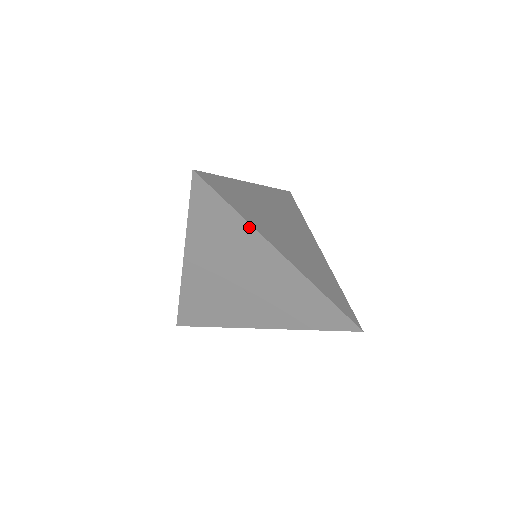
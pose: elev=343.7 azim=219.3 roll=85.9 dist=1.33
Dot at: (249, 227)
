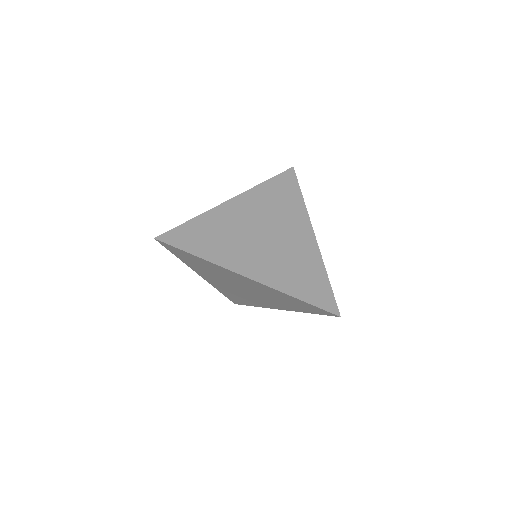
Dot at: (213, 264)
